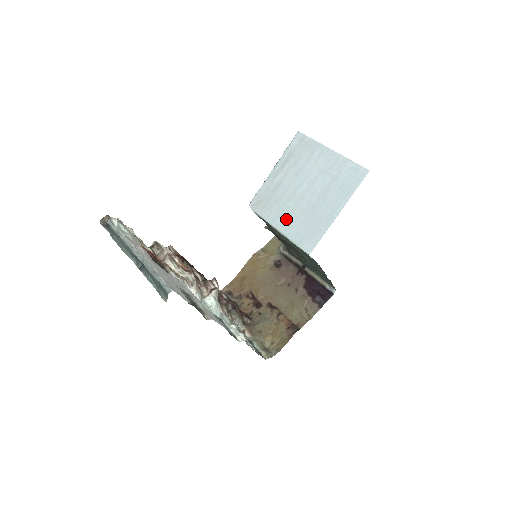
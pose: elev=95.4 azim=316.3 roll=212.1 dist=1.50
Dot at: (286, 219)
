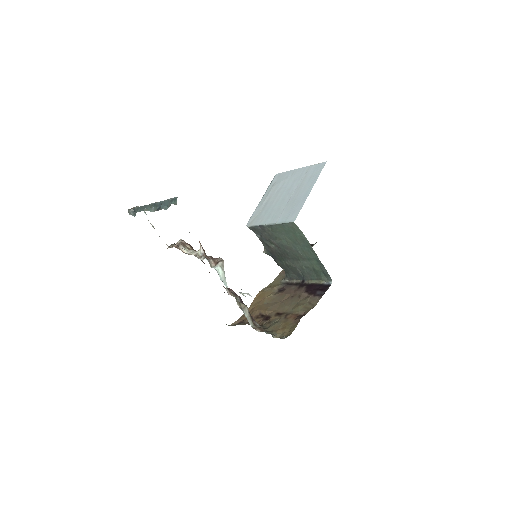
Dot at: (274, 215)
